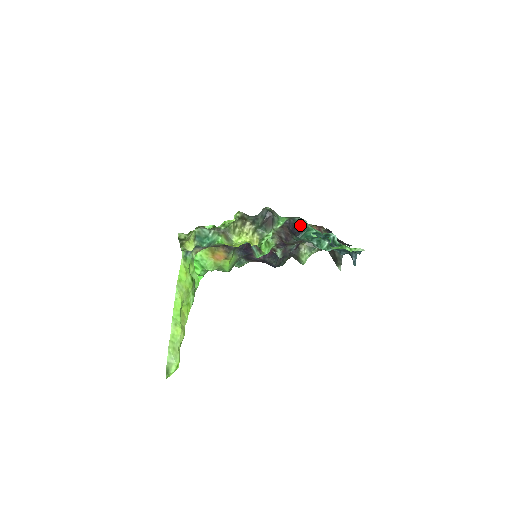
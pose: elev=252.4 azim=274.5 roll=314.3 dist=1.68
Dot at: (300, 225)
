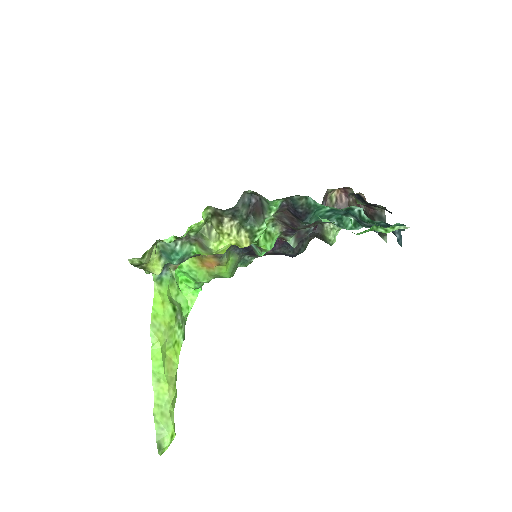
Dot at: (303, 205)
